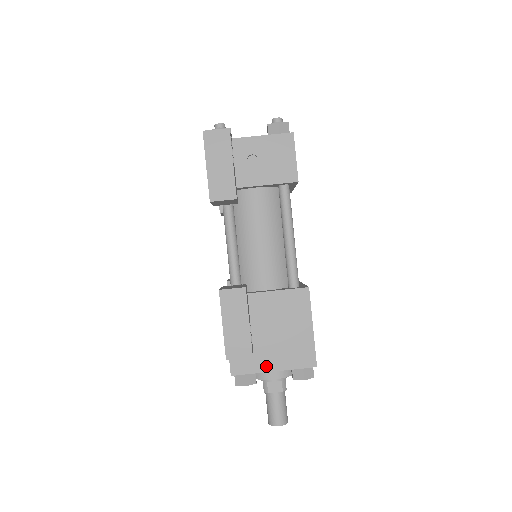
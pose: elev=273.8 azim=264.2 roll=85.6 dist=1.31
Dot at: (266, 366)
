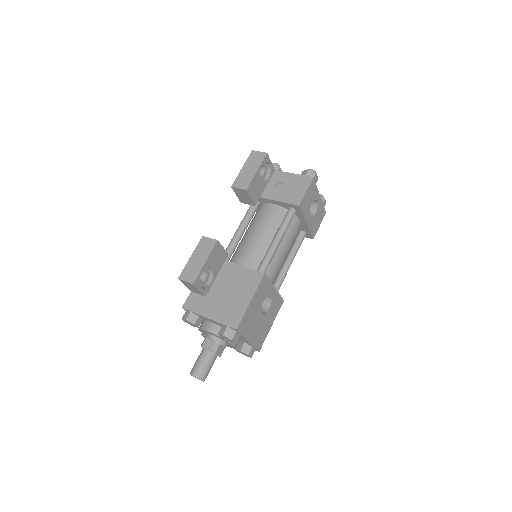
Dot at: (206, 312)
